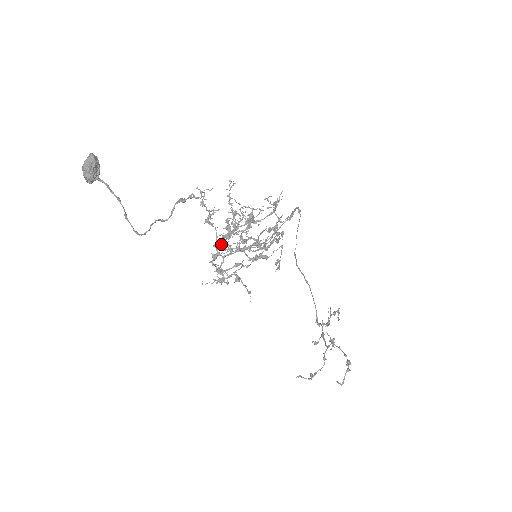
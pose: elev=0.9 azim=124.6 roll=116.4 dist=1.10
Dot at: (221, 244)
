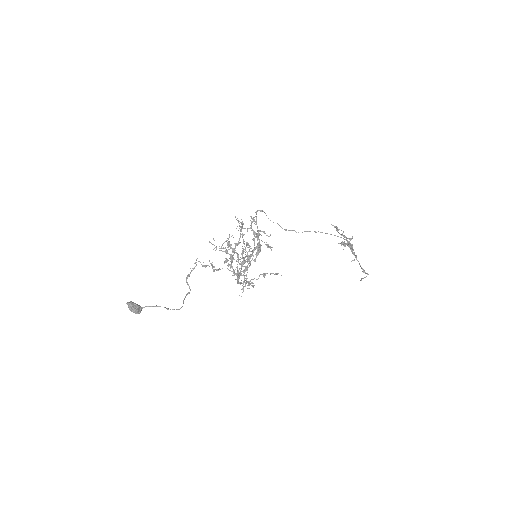
Dot at: (234, 271)
